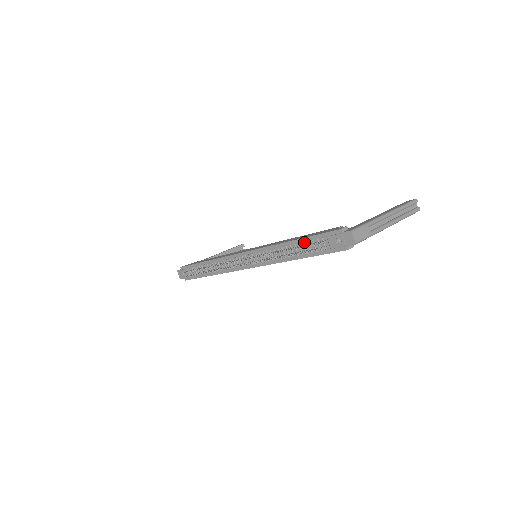
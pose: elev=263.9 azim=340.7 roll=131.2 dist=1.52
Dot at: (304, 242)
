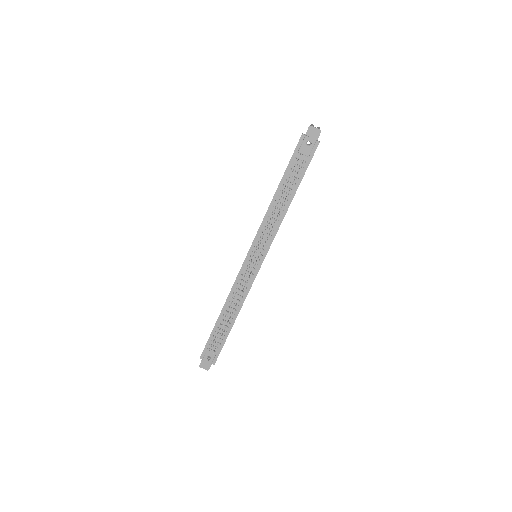
Dot at: (286, 179)
